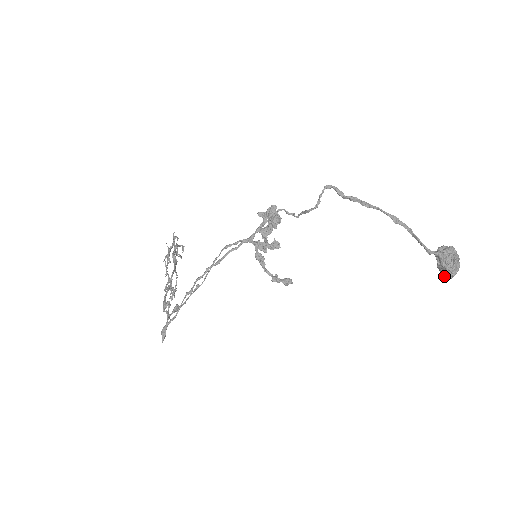
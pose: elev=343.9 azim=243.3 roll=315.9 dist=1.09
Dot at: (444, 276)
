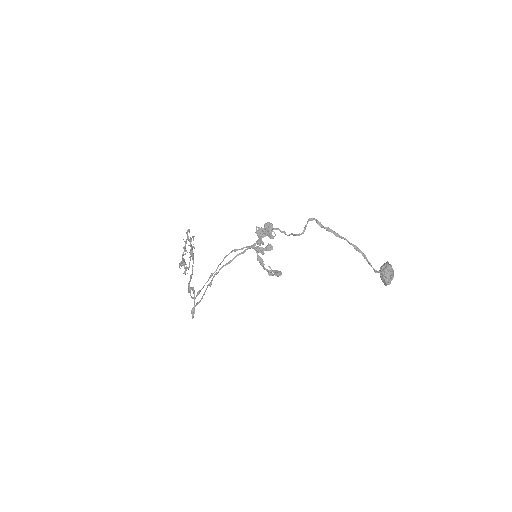
Dot at: (384, 284)
